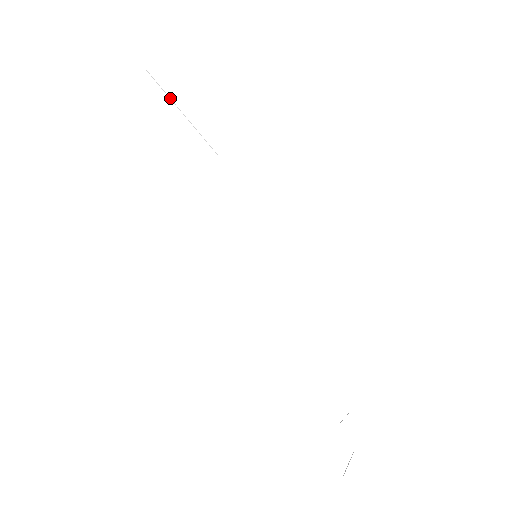
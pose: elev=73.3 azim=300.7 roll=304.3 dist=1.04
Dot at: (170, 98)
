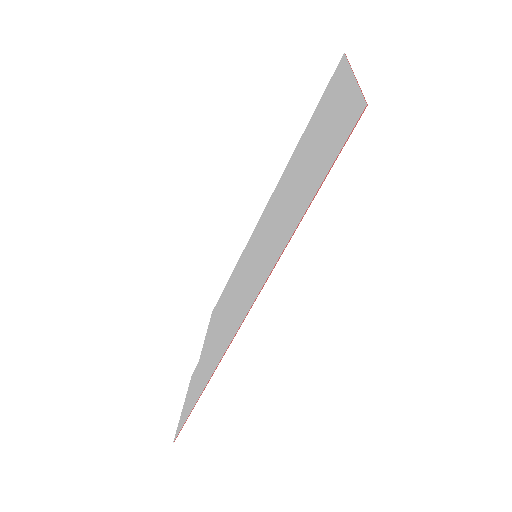
Dot at: occluded
